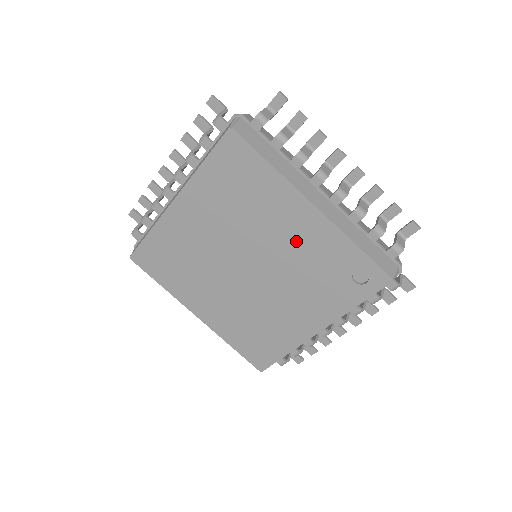
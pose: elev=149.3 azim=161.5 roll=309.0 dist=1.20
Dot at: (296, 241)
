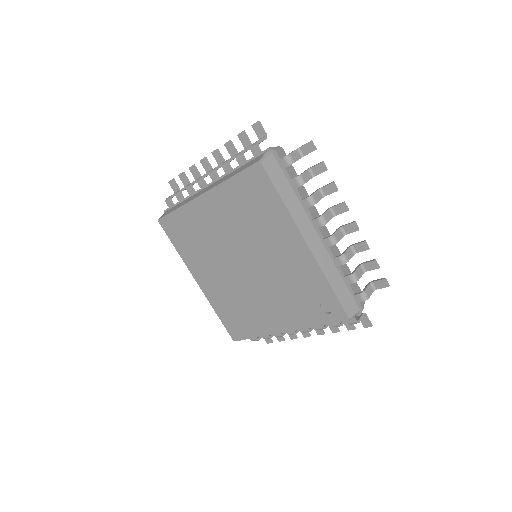
Dot at: (286, 262)
